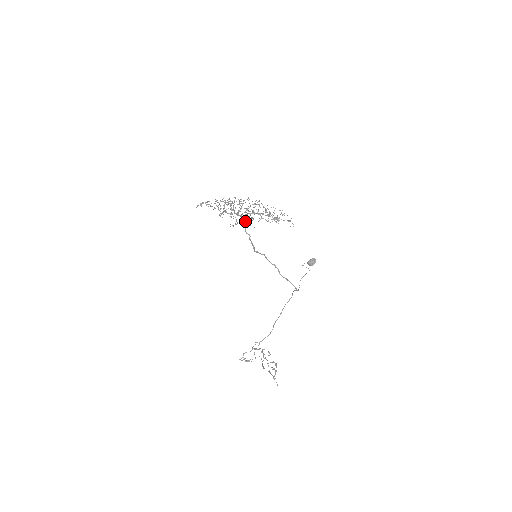
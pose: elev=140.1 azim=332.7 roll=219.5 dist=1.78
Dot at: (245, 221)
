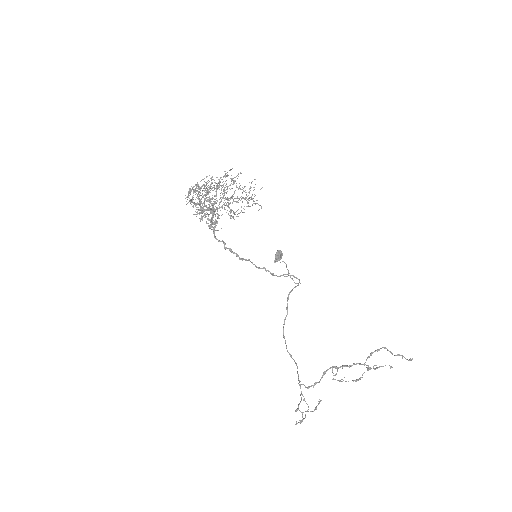
Dot at: (211, 225)
